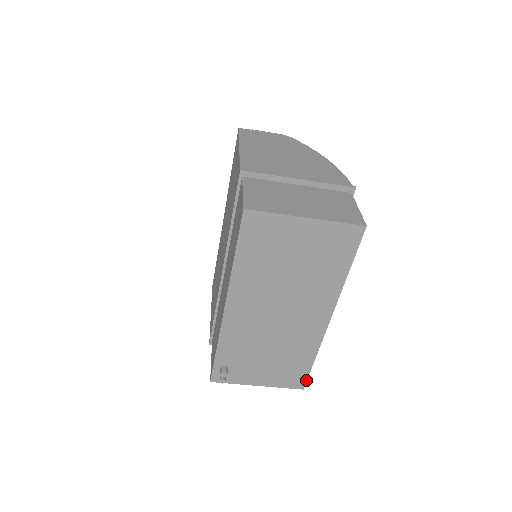
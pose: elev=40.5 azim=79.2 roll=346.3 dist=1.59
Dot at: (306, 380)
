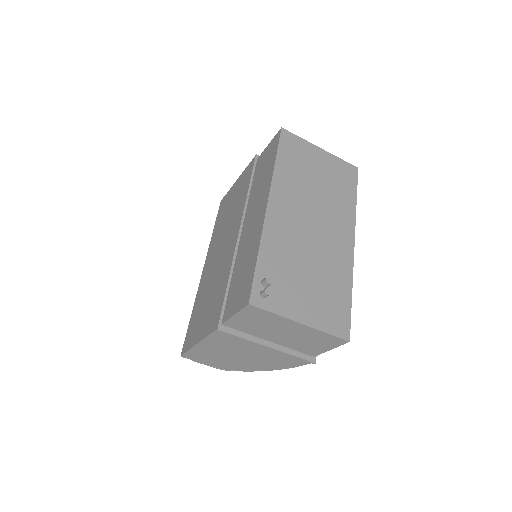
Dot at: (349, 325)
